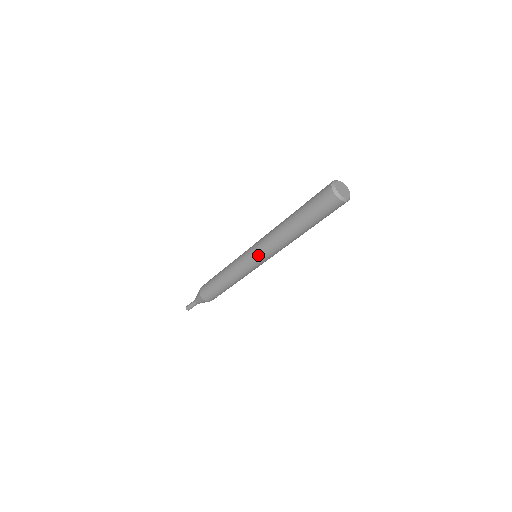
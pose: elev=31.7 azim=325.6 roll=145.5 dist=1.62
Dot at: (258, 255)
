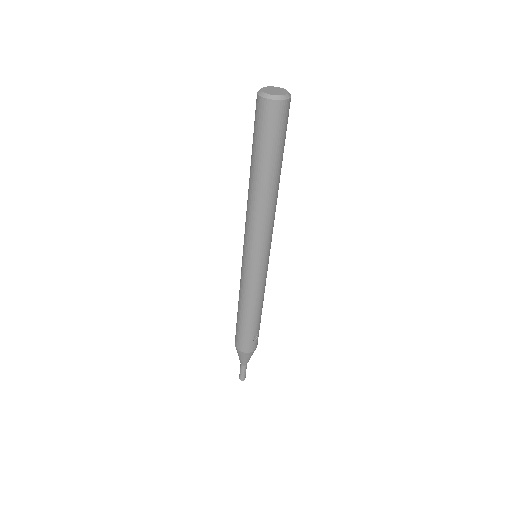
Dot at: (251, 249)
